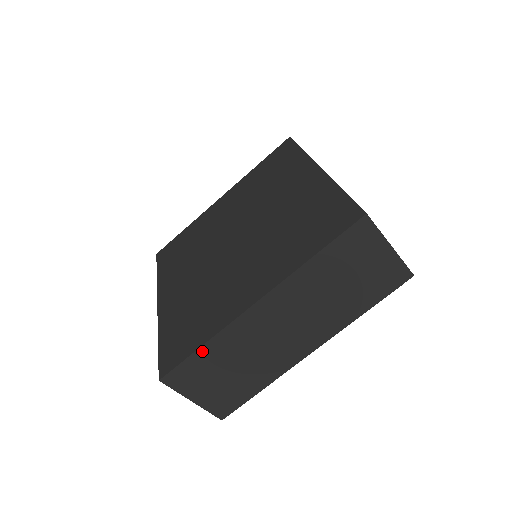
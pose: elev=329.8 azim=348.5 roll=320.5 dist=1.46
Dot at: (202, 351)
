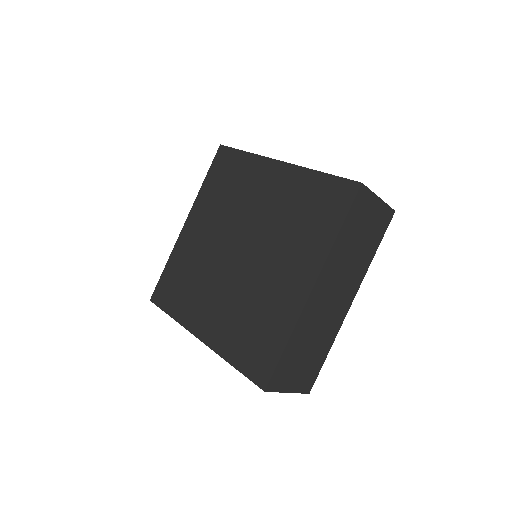
Dot at: (287, 349)
